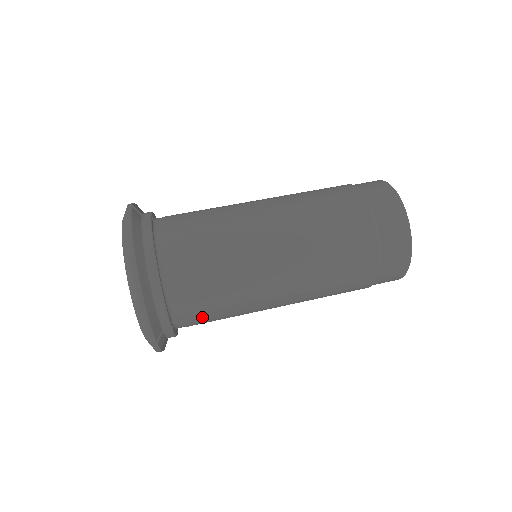
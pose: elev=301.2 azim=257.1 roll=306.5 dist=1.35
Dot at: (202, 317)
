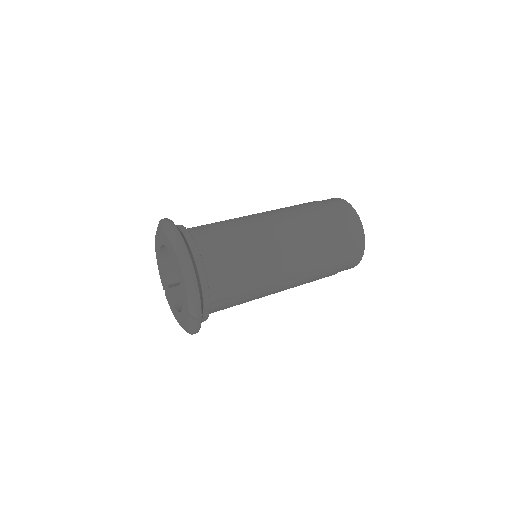
Dot at: (229, 300)
